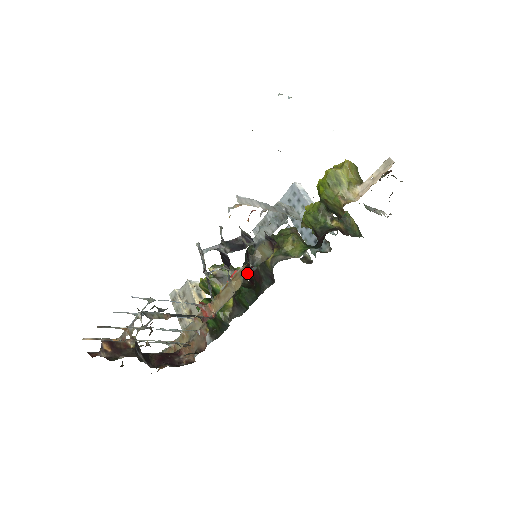
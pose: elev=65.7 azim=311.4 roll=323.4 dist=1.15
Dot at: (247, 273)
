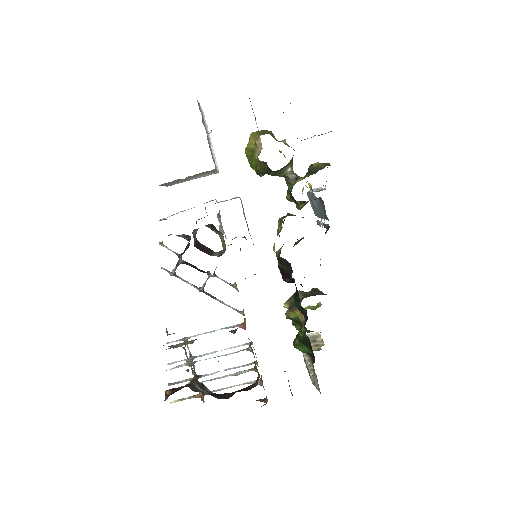
Dot at: occluded
